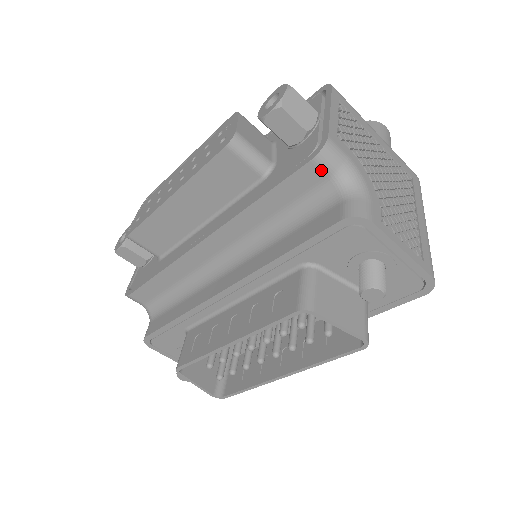
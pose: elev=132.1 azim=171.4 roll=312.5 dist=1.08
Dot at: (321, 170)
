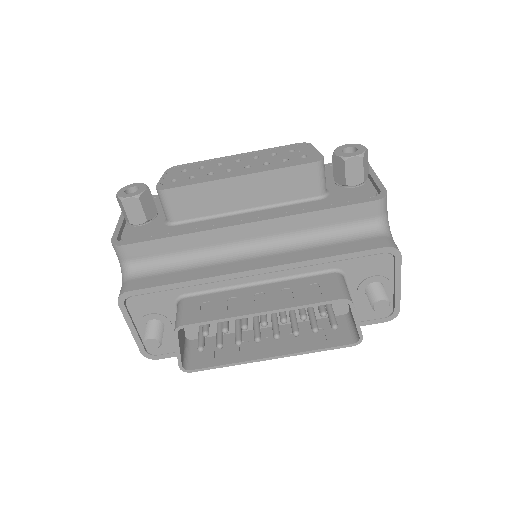
Dot at: (376, 210)
